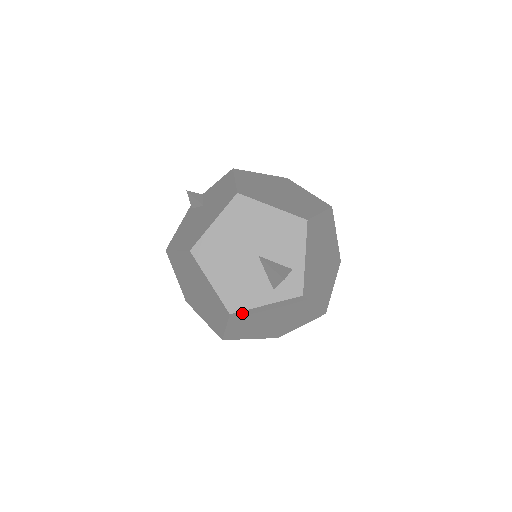
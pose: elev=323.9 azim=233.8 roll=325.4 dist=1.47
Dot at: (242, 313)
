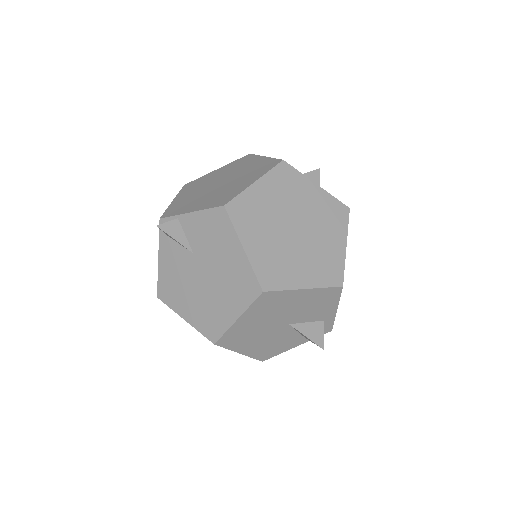
Dot at: occluded
